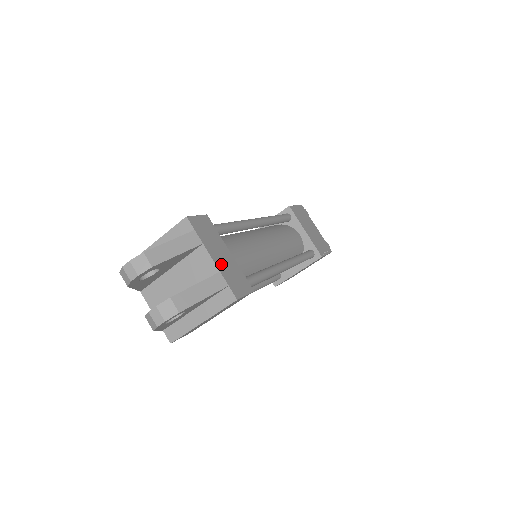
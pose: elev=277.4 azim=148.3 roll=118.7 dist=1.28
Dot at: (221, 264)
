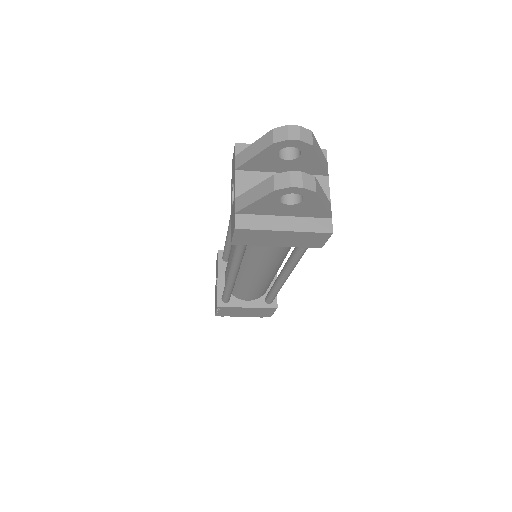
Dot at: occluded
